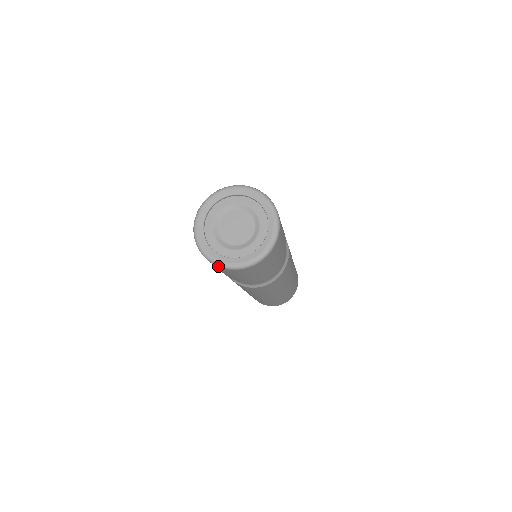
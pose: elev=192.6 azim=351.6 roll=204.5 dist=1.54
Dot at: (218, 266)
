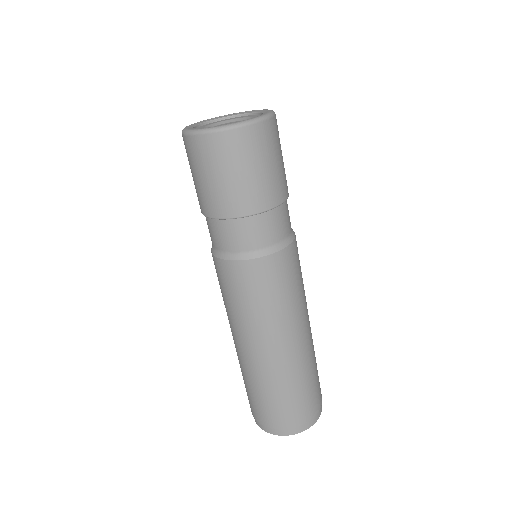
Dot at: (208, 132)
